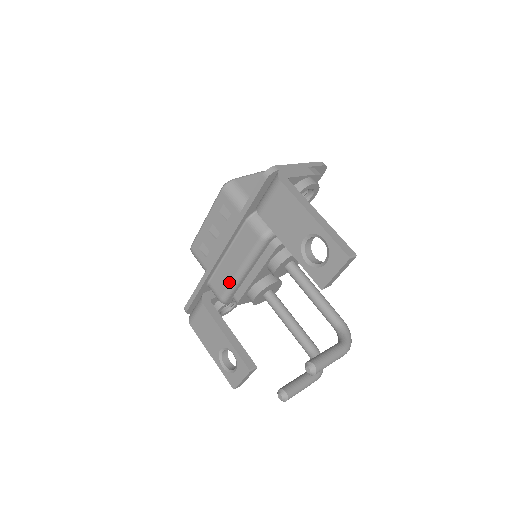
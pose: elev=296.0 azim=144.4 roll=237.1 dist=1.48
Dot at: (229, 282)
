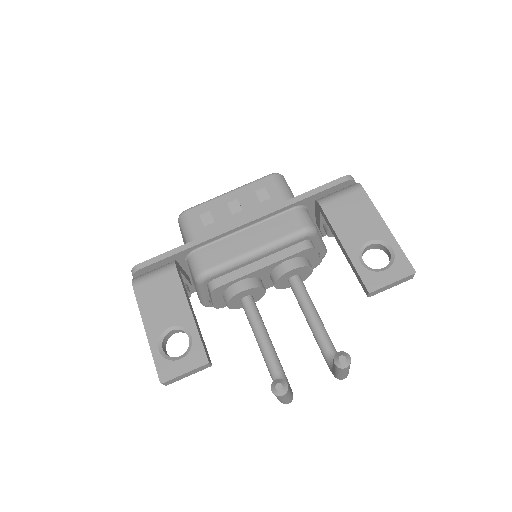
Dot at: (231, 257)
